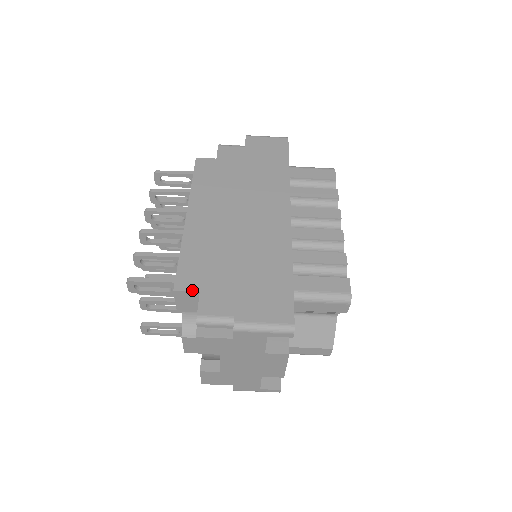
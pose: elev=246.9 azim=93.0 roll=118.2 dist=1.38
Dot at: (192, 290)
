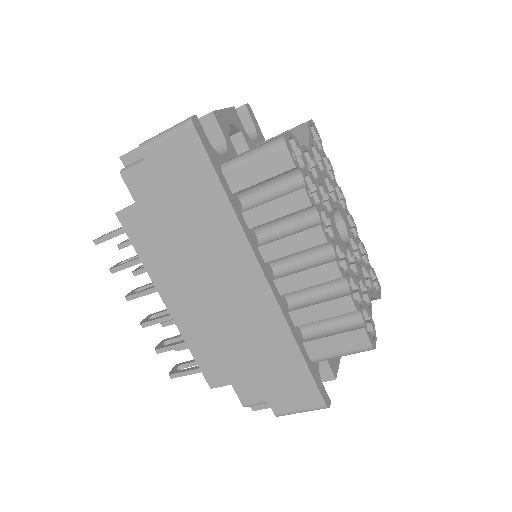
Dot at: (224, 385)
